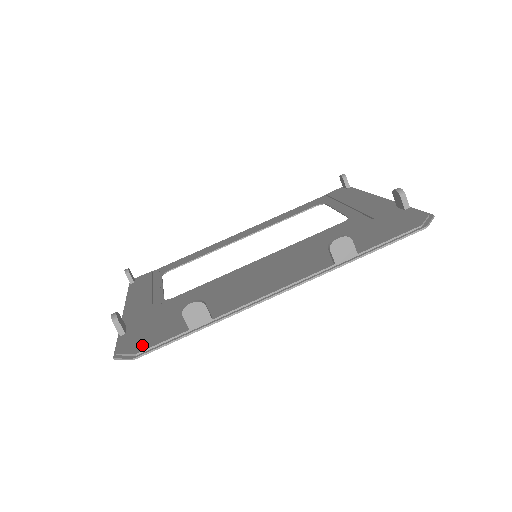
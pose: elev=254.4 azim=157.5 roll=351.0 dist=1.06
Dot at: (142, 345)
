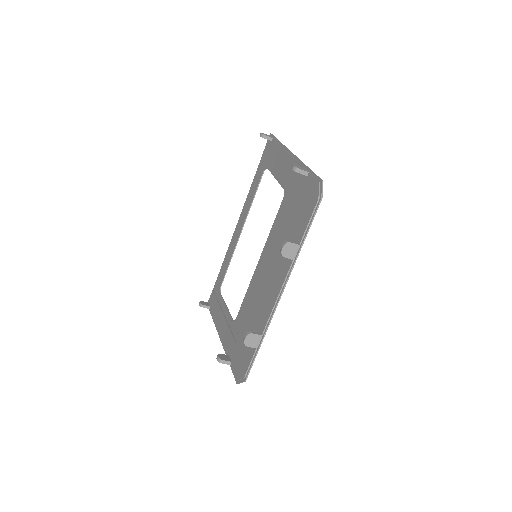
Dot at: (243, 370)
